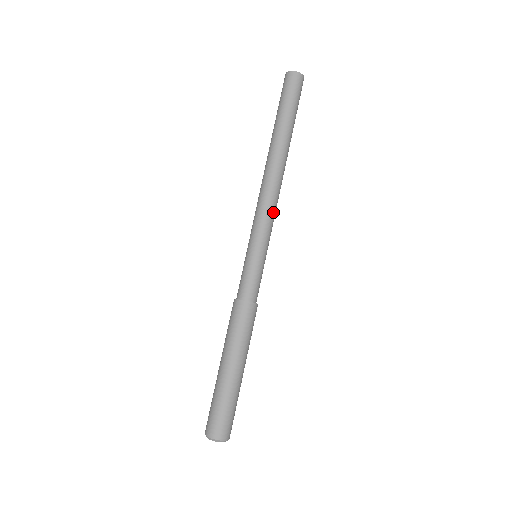
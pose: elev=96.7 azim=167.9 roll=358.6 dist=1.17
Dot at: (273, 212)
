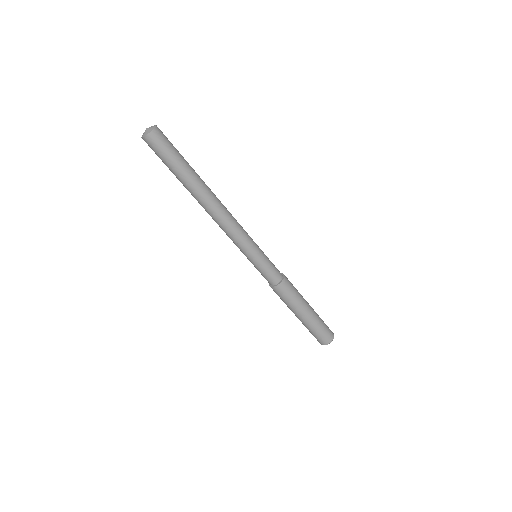
Dot at: (237, 232)
